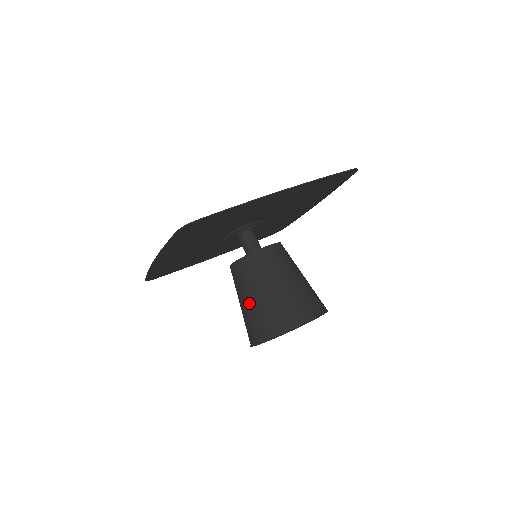
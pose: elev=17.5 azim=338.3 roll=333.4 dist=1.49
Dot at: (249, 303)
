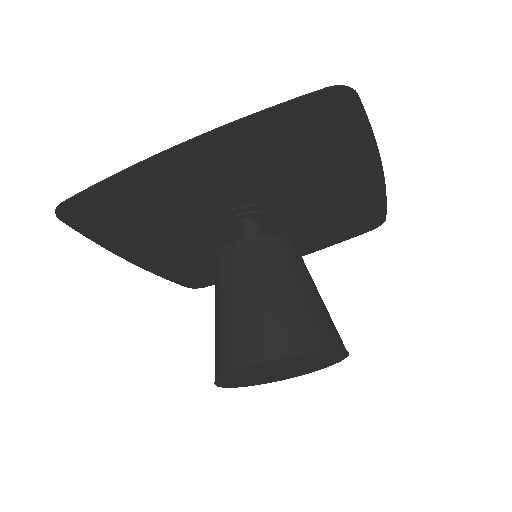
Dot at: (269, 293)
